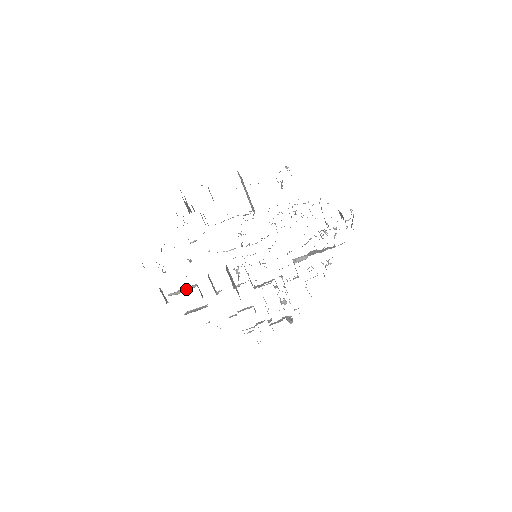
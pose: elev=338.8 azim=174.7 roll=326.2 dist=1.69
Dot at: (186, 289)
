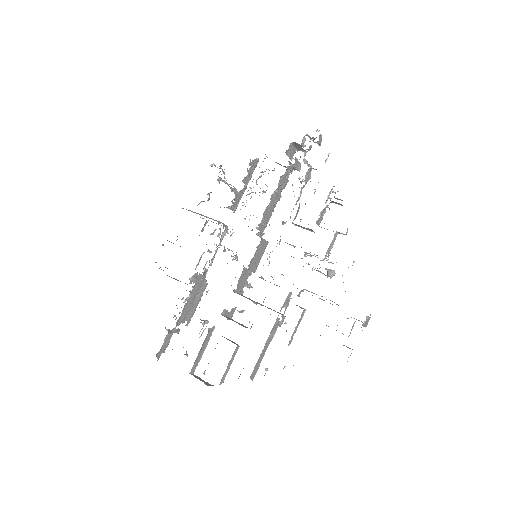
Dot at: occluded
